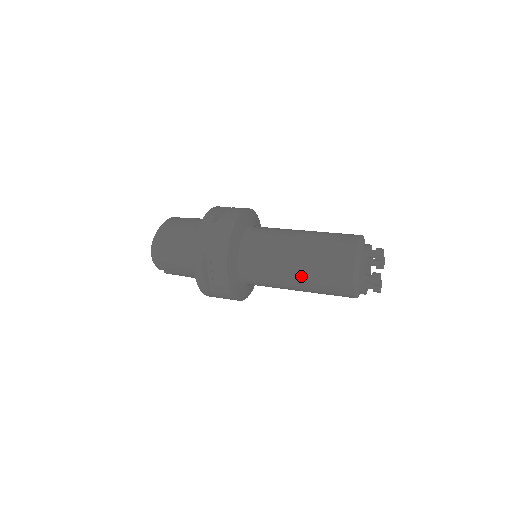
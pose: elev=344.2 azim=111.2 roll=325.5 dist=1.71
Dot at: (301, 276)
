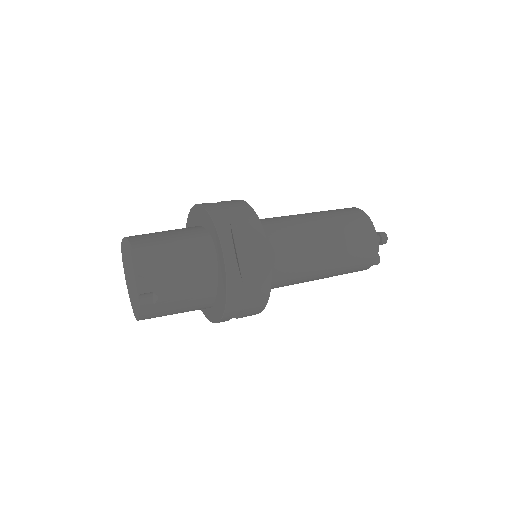
Dot at: (331, 240)
